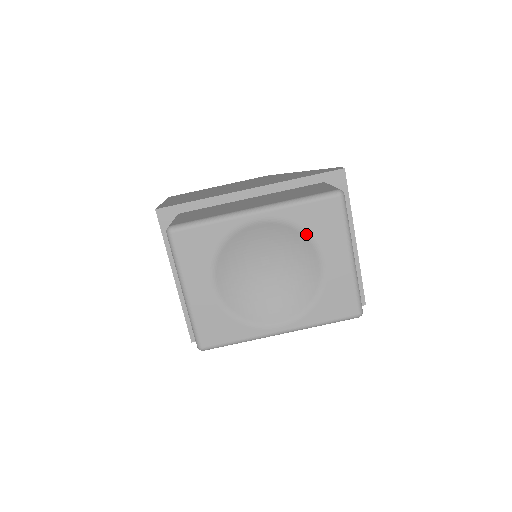
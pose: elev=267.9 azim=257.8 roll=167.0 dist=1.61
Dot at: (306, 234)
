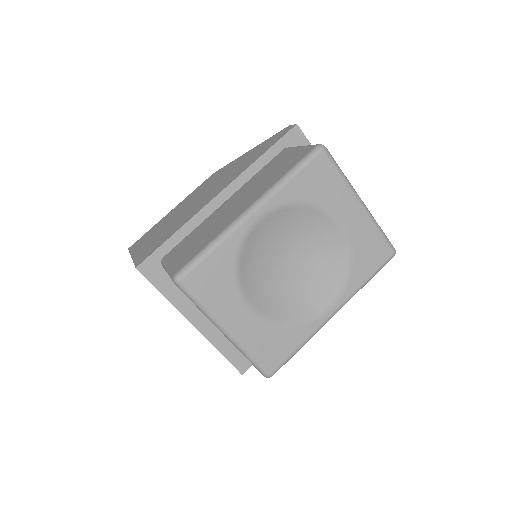
Dot at: (311, 205)
